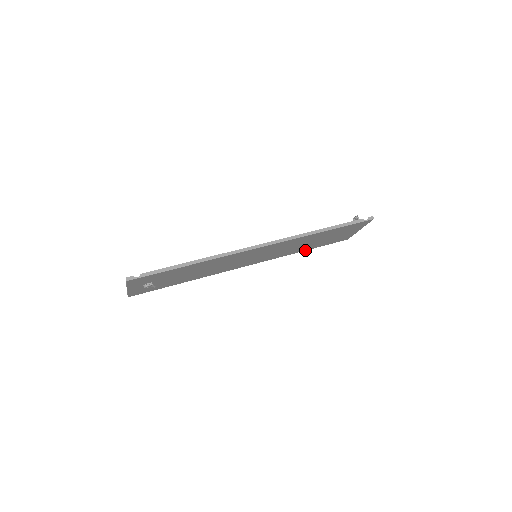
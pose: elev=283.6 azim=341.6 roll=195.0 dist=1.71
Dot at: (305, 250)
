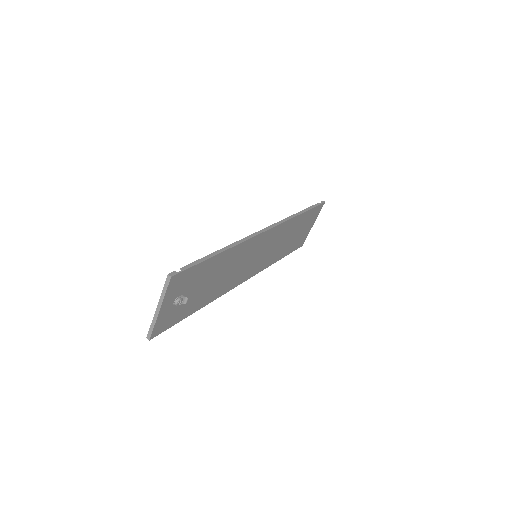
Dot at: (279, 259)
